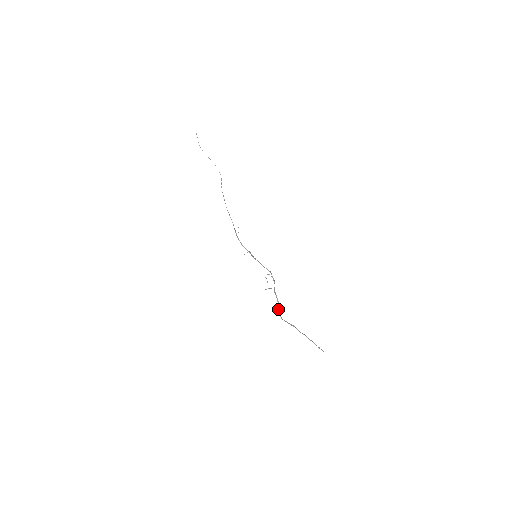
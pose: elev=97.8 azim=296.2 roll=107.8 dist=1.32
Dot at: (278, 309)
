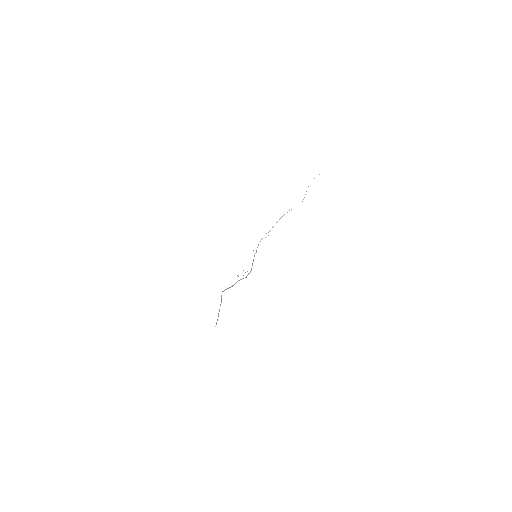
Dot at: occluded
